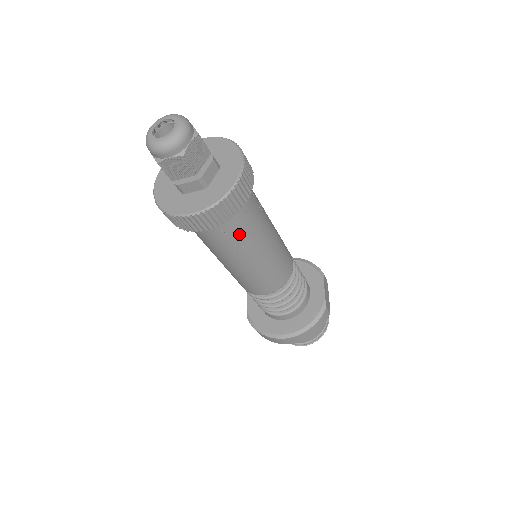
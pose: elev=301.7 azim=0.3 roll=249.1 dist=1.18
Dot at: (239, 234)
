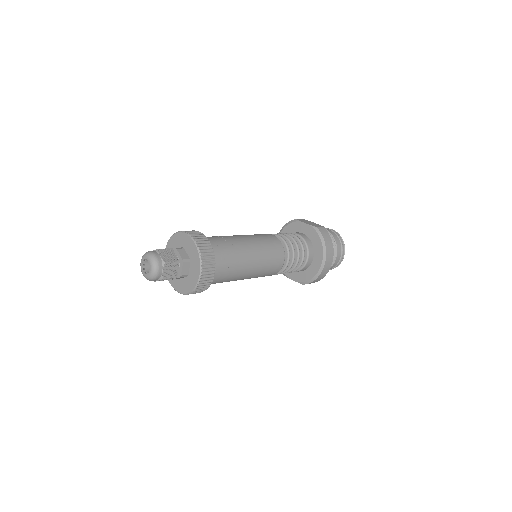
Dot at: (229, 256)
